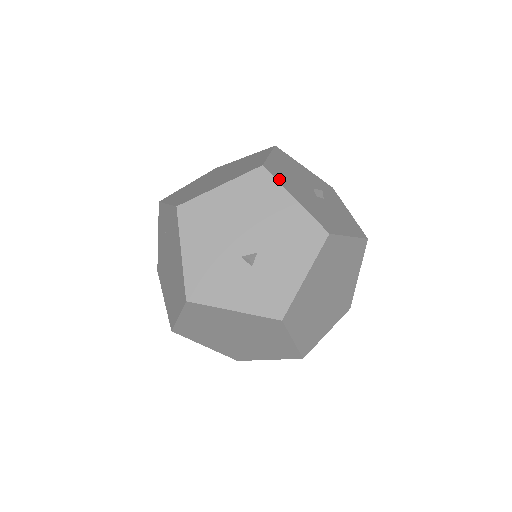
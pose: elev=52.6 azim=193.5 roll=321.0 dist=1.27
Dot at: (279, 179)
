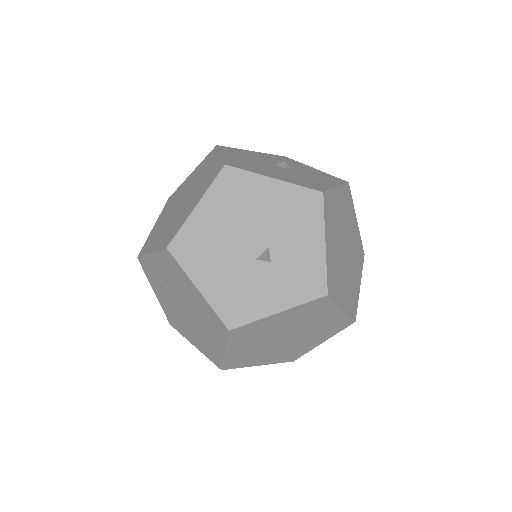
Dot at: (247, 169)
